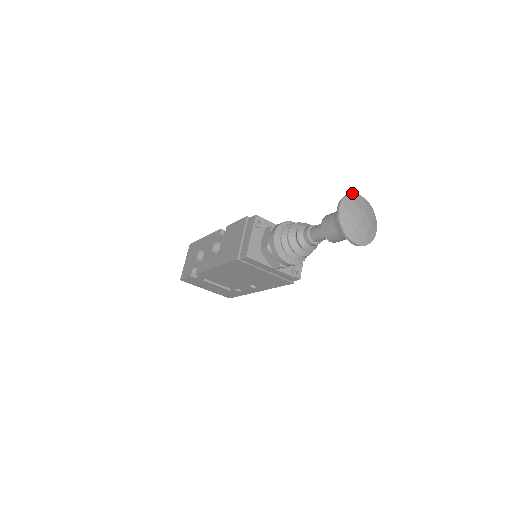
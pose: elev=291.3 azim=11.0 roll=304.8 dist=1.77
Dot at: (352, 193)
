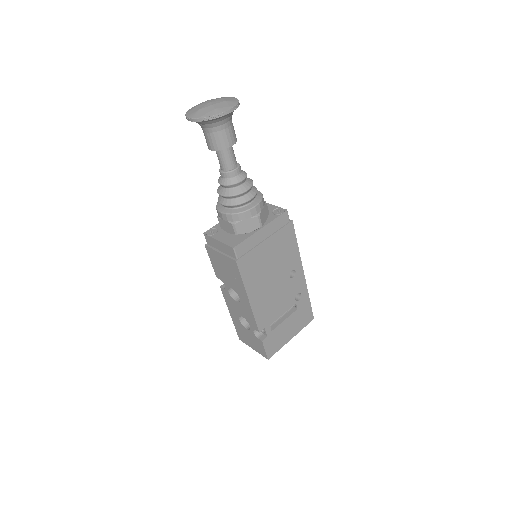
Dot at: occluded
